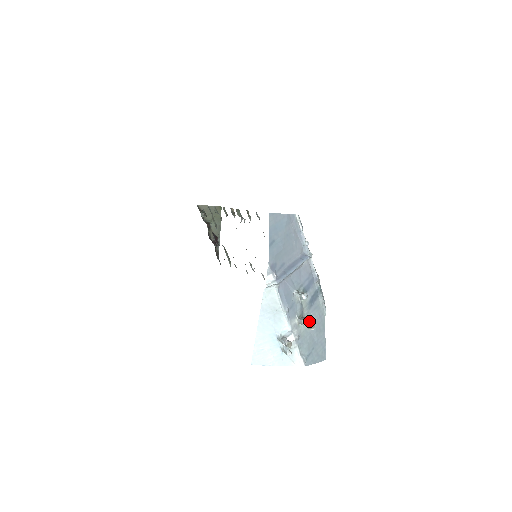
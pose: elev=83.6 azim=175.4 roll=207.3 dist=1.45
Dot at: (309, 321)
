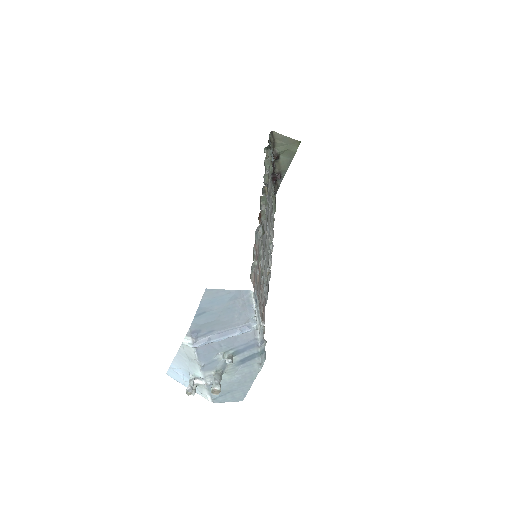
Dot at: (214, 388)
